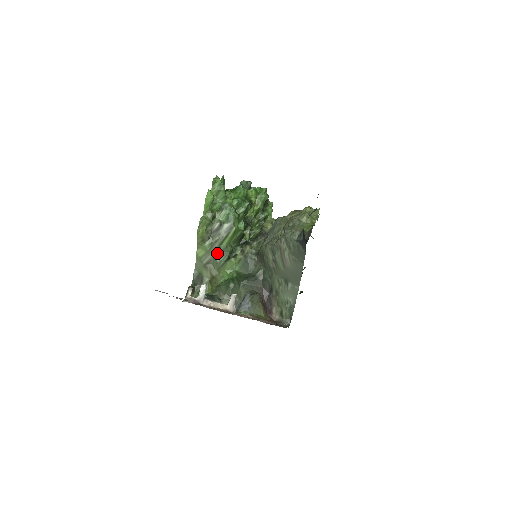
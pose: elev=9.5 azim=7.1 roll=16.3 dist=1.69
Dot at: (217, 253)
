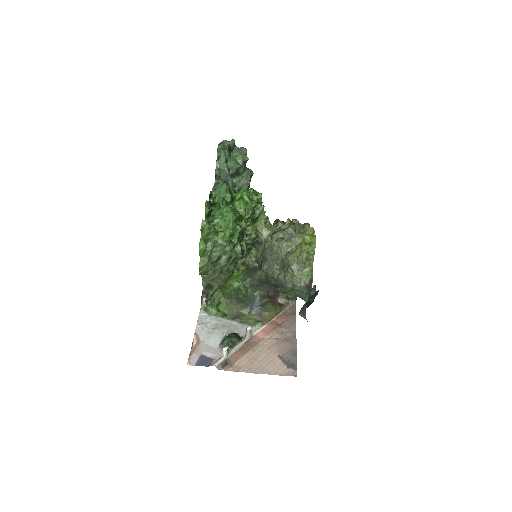
Dot at: (221, 273)
